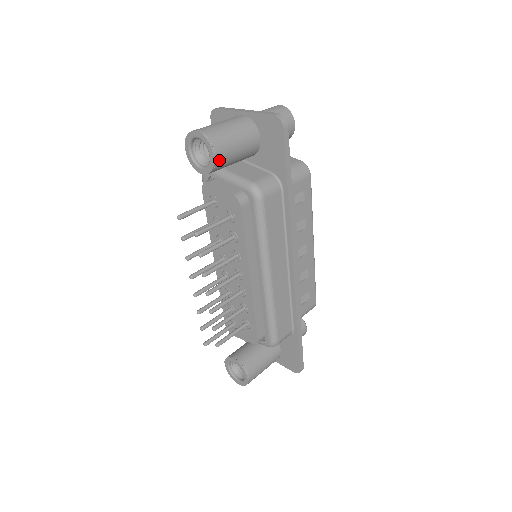
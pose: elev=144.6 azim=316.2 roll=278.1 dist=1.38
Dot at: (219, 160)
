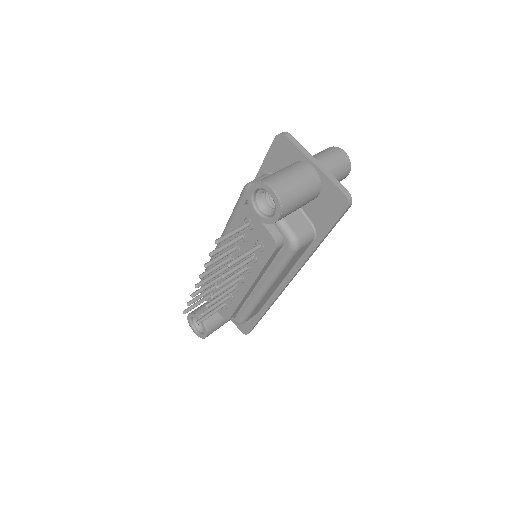
Dot at: (280, 219)
